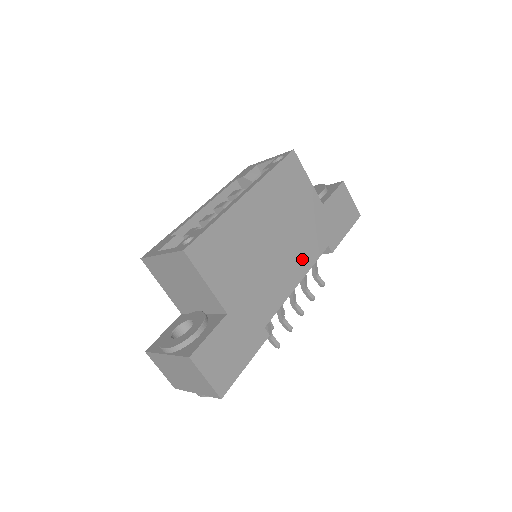
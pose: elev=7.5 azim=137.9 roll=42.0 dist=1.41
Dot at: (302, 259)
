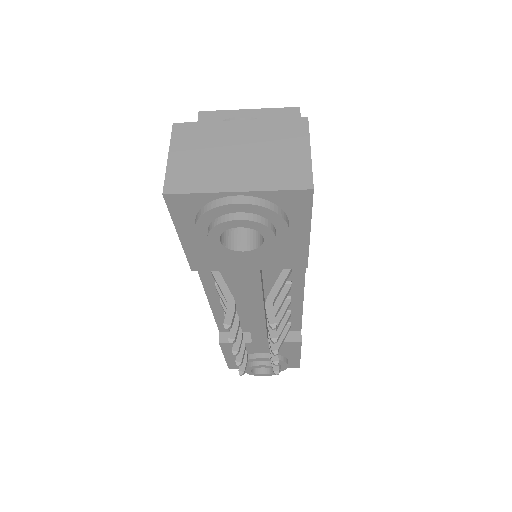
Dot at: occluded
